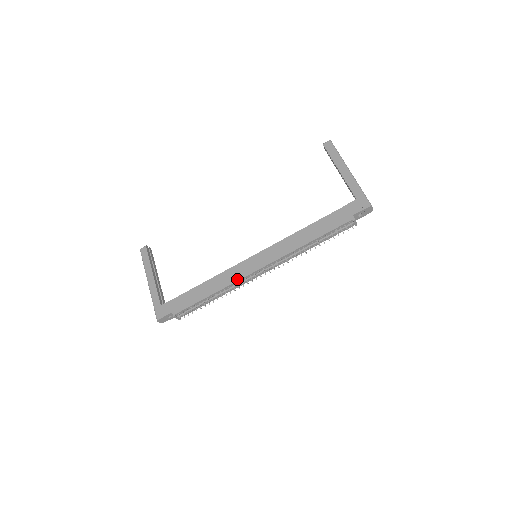
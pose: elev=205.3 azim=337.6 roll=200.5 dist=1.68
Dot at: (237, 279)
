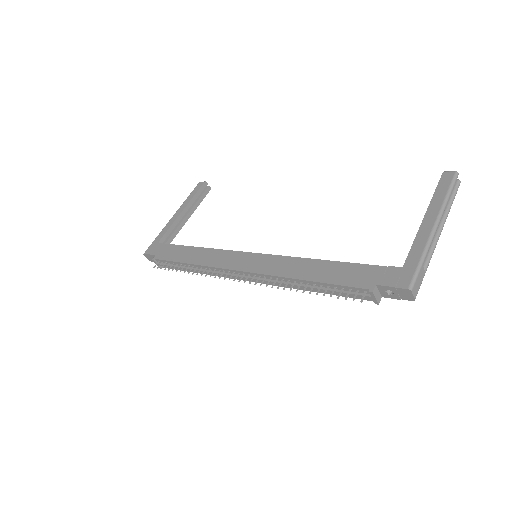
Dot at: (216, 265)
